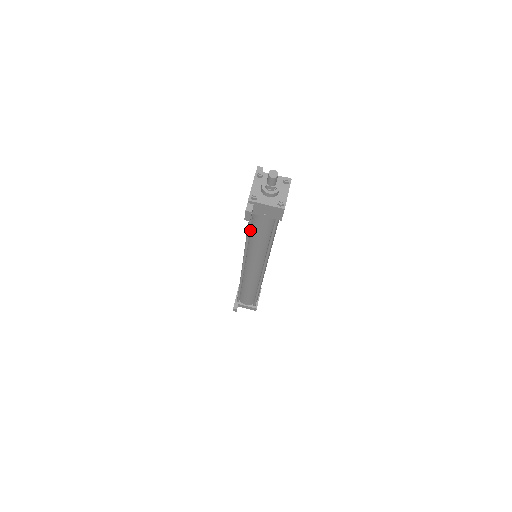
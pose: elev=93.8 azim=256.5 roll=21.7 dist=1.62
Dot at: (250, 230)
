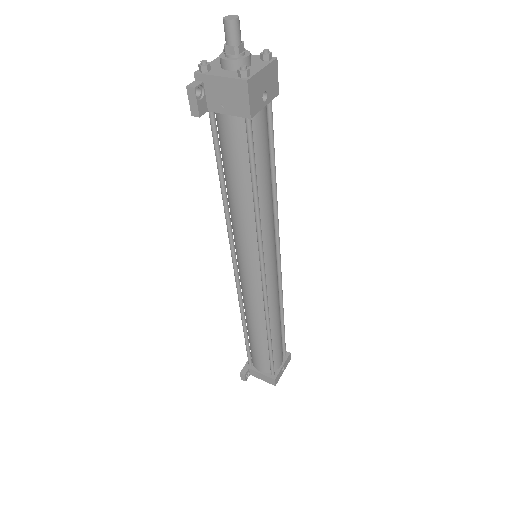
Dot at: (221, 168)
